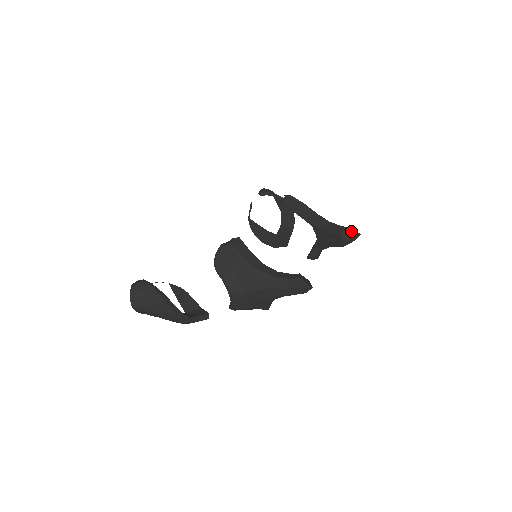
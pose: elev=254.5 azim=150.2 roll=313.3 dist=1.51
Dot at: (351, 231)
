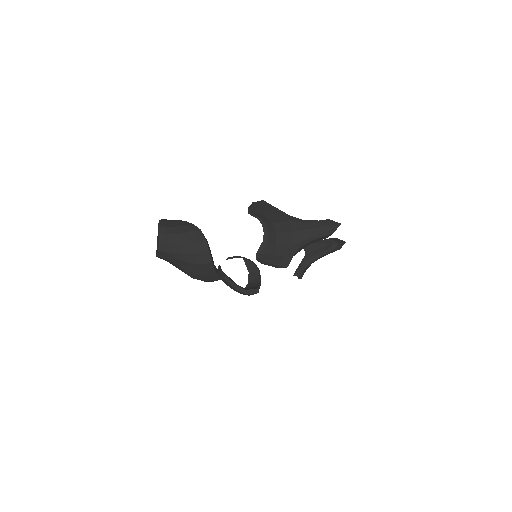
Dot at: (338, 239)
